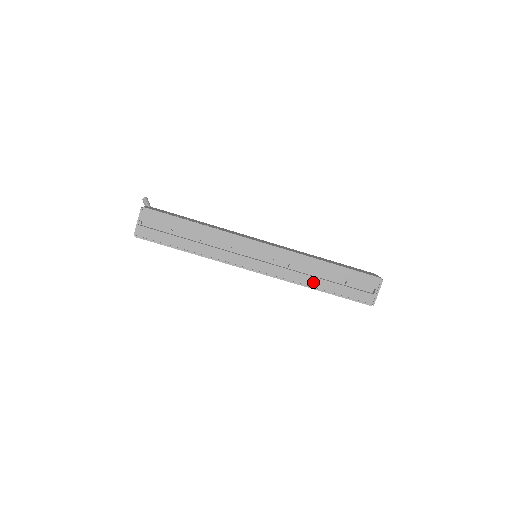
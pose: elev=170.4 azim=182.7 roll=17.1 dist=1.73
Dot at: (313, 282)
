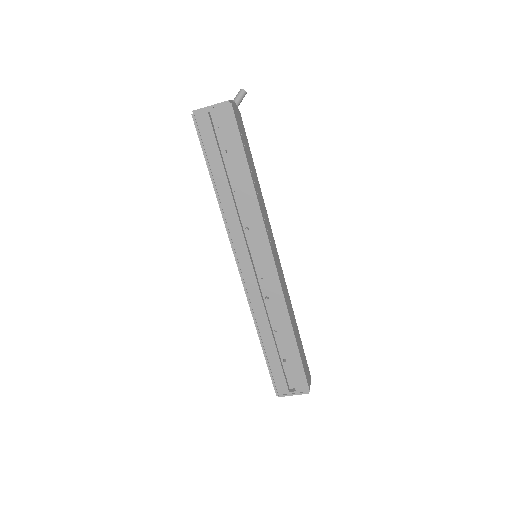
Dot at: (265, 330)
